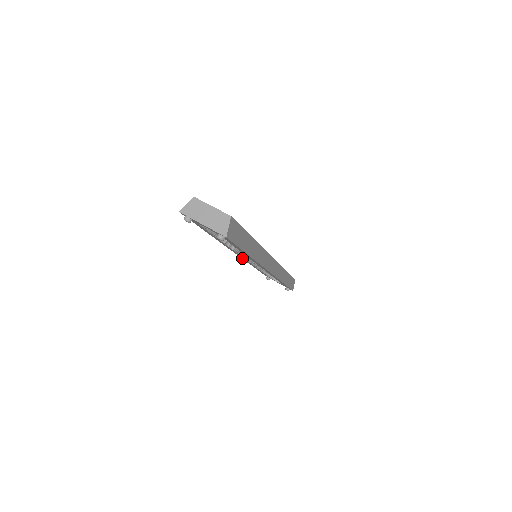
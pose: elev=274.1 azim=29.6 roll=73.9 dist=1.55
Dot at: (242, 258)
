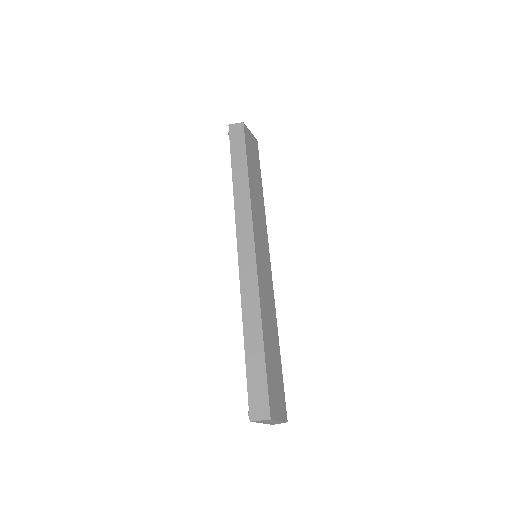
Dot at: (237, 230)
